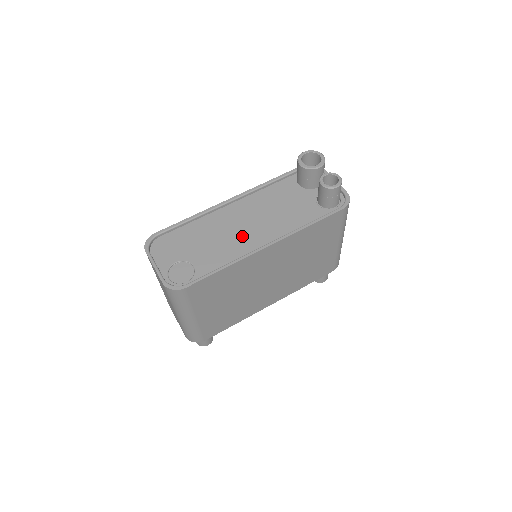
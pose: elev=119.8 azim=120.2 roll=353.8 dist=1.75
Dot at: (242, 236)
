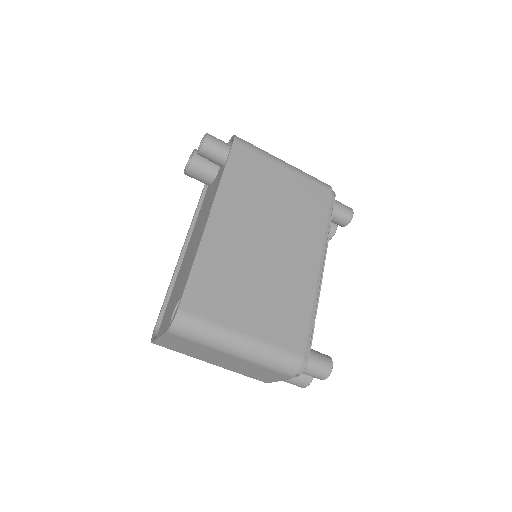
Dot at: (197, 243)
